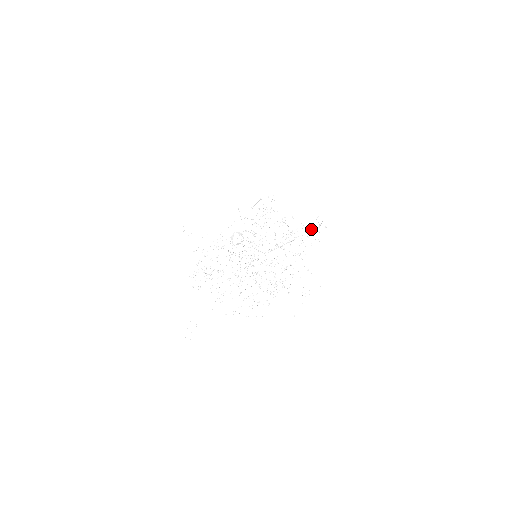
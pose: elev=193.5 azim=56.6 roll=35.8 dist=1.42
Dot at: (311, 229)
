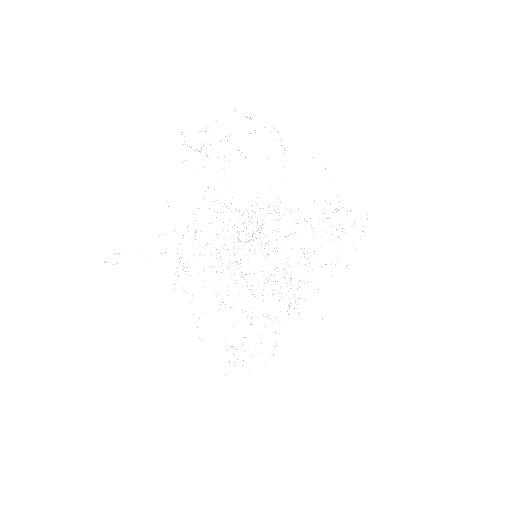
Dot at: (342, 248)
